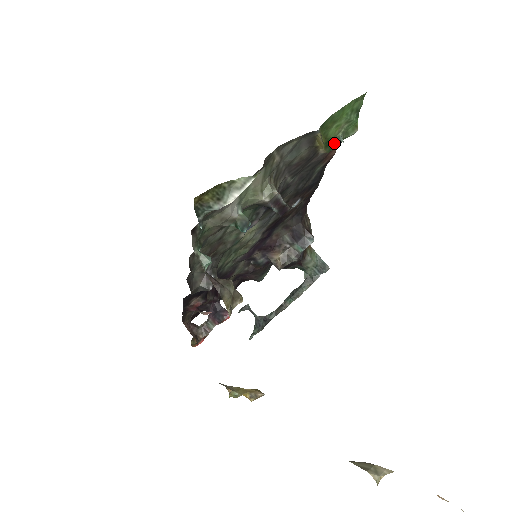
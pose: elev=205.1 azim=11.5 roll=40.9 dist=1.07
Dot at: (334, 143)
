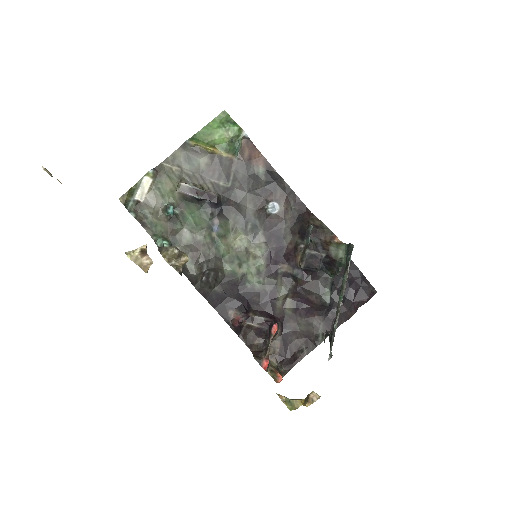
Dot at: (232, 146)
